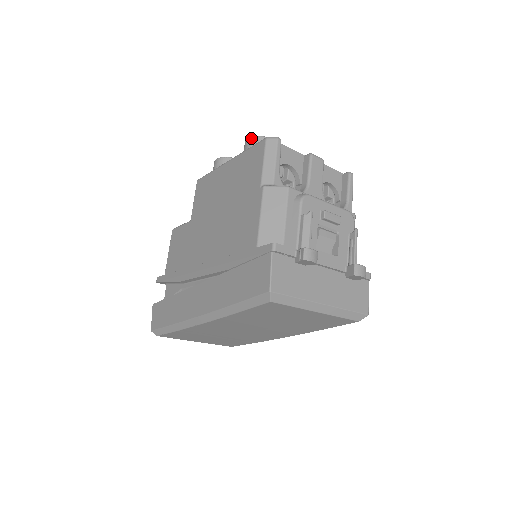
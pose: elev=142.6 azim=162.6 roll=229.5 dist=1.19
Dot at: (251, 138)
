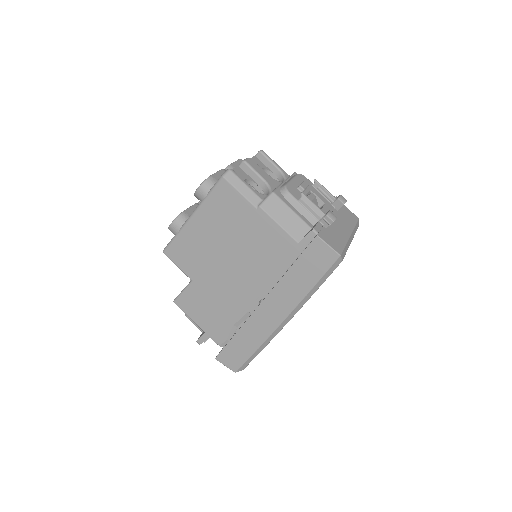
Dot at: (201, 187)
